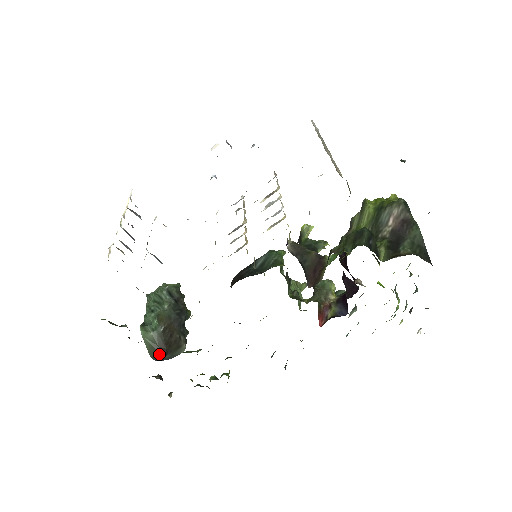
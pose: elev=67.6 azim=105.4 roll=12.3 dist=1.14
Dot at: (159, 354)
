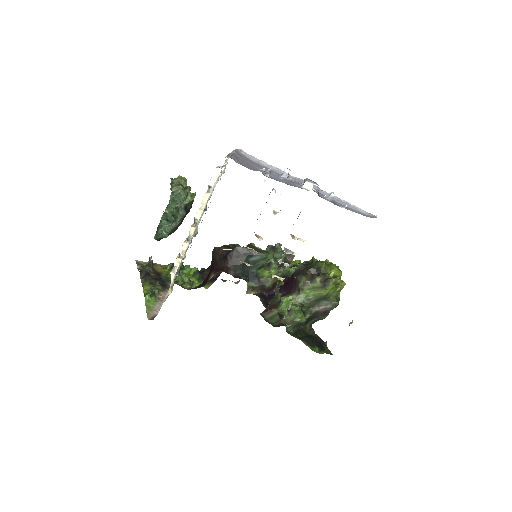
Dot at: occluded
